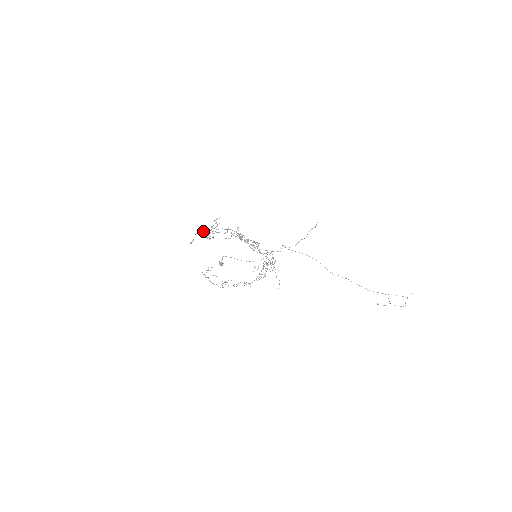
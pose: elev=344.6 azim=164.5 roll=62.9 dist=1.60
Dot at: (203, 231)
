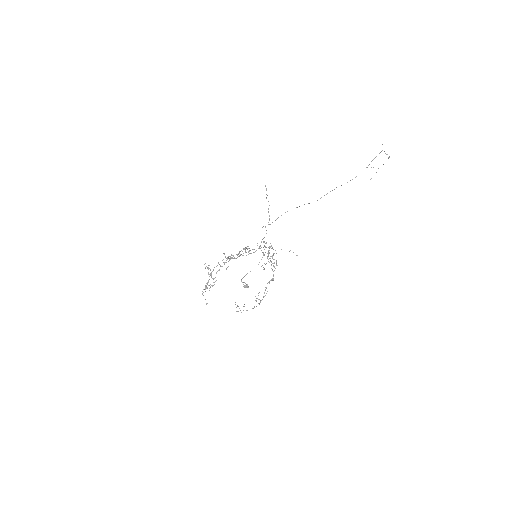
Dot at: (205, 286)
